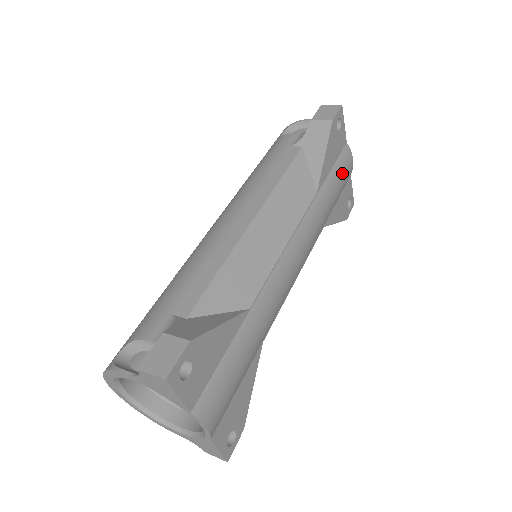
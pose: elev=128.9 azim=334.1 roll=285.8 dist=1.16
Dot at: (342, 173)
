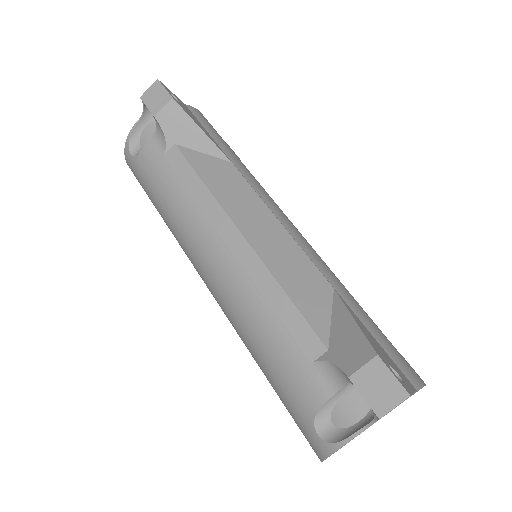
Dot at: (213, 130)
